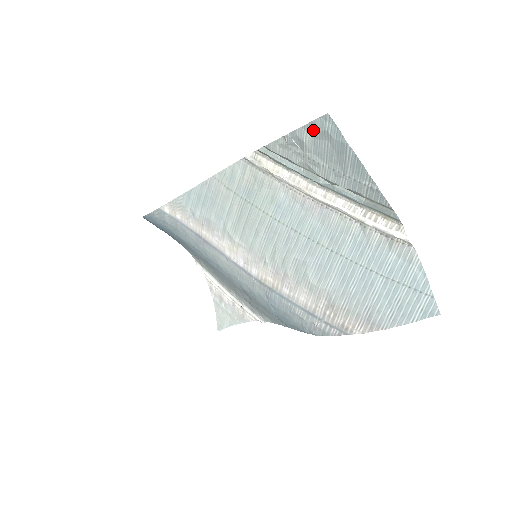
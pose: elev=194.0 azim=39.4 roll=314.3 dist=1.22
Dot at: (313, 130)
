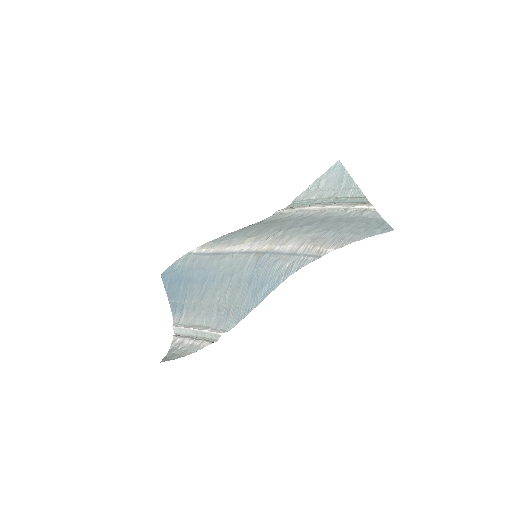
Dot at: (328, 173)
